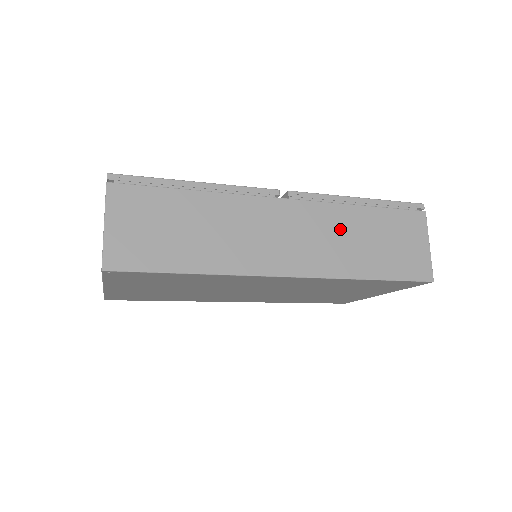
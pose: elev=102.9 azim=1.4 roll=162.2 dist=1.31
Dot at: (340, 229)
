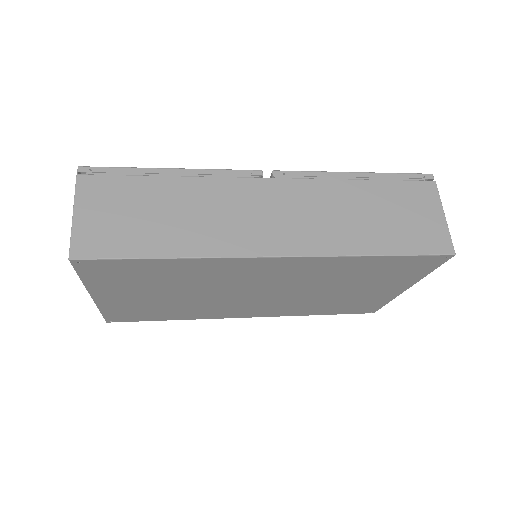
Dot at: (334, 205)
